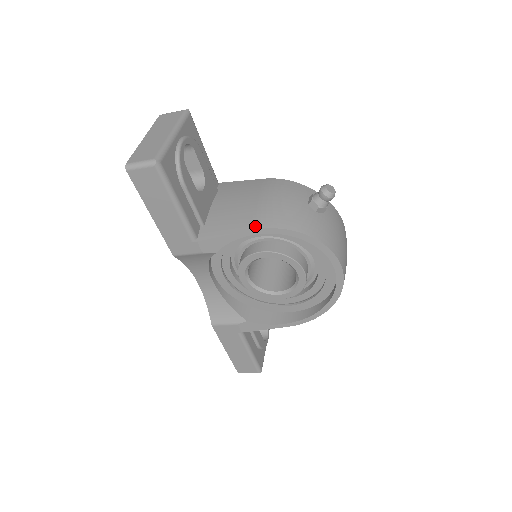
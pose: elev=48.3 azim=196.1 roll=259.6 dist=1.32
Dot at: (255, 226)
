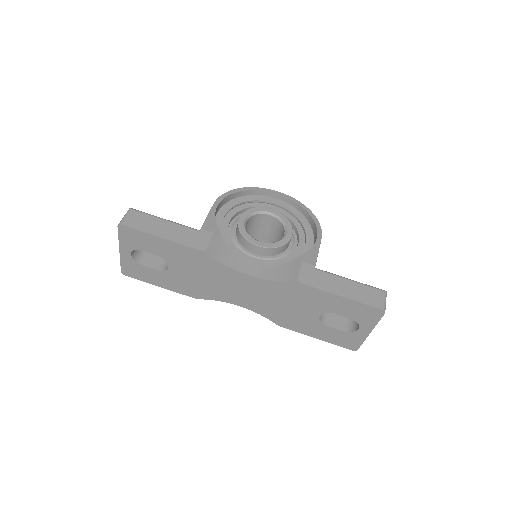
Dot at: (213, 204)
